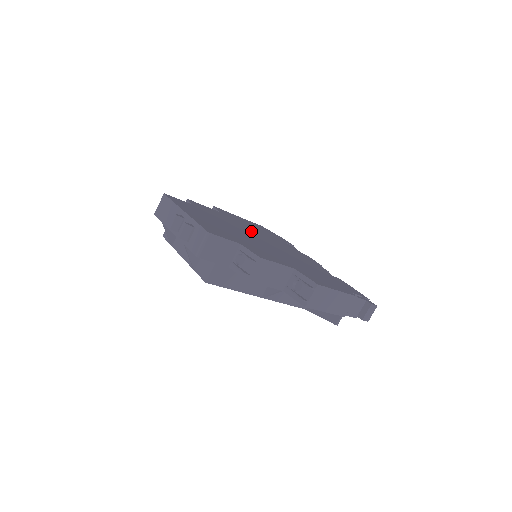
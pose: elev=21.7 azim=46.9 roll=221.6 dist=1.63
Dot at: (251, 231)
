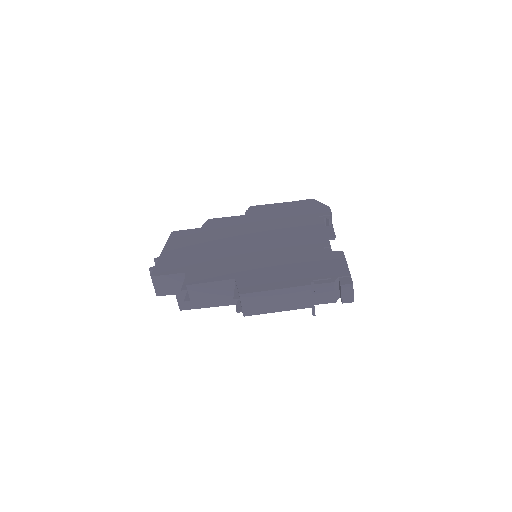
Dot at: (258, 229)
